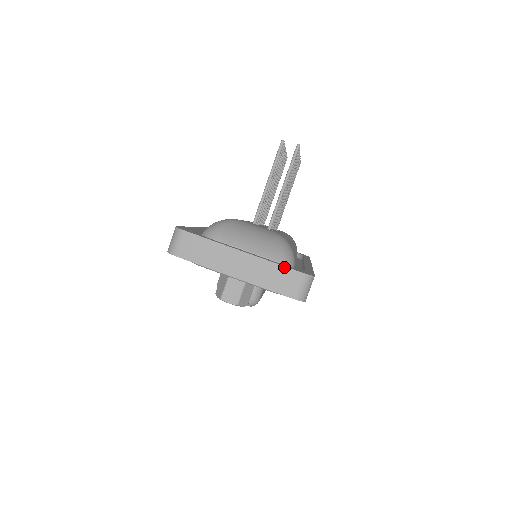
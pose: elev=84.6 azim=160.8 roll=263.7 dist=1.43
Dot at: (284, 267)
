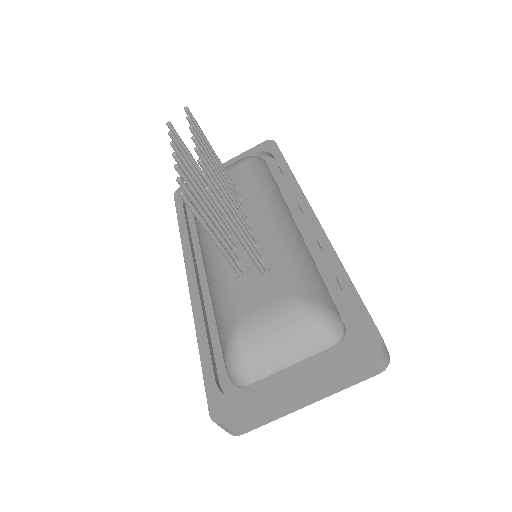
Dot at: (350, 368)
